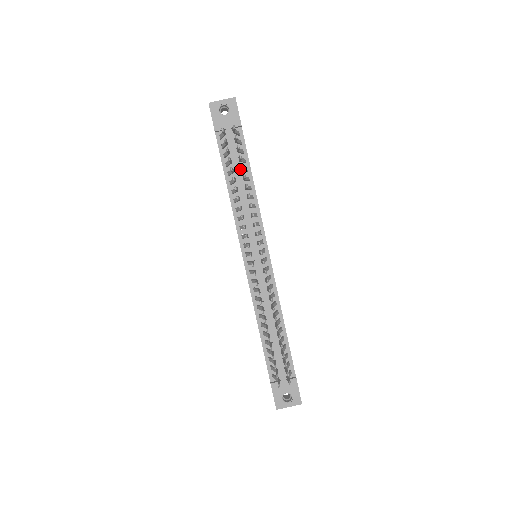
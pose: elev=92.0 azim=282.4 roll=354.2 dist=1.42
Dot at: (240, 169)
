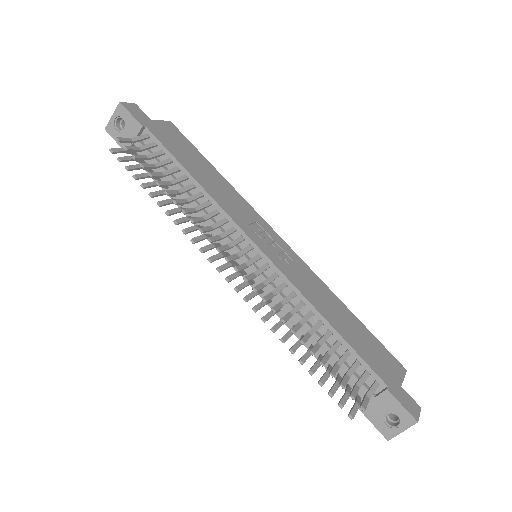
Dot at: occluded
